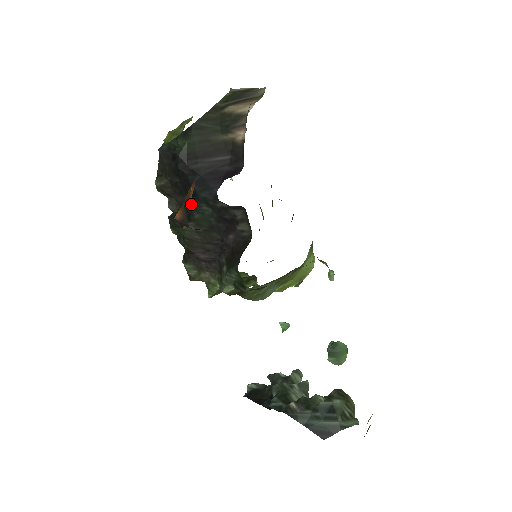
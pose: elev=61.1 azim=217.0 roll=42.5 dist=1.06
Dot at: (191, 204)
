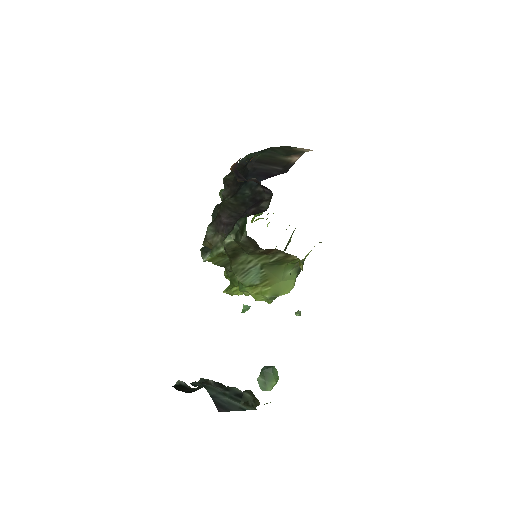
Dot at: (240, 188)
